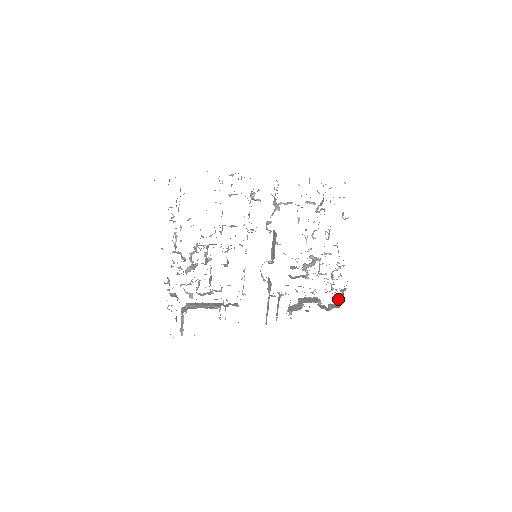
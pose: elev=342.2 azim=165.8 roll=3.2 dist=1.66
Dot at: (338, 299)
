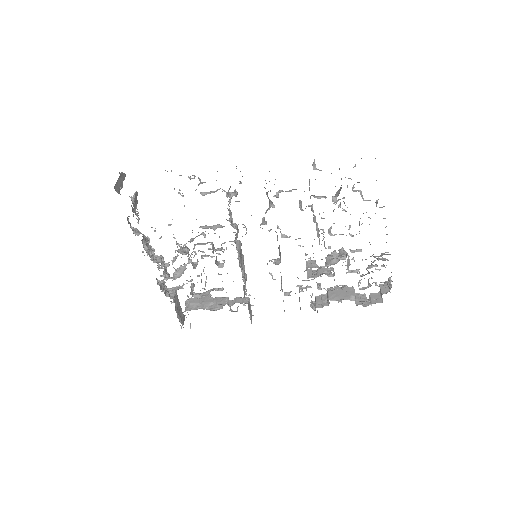
Dot at: (382, 290)
